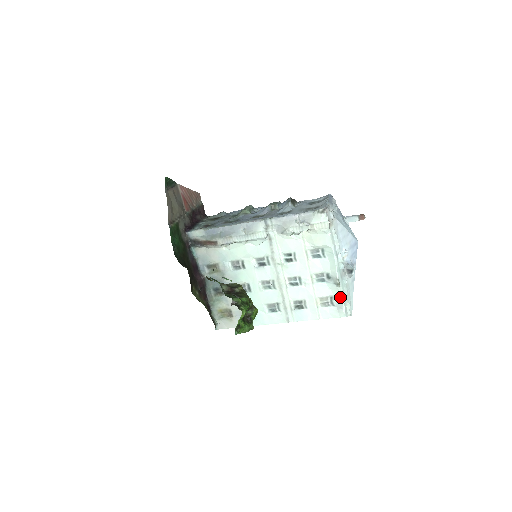
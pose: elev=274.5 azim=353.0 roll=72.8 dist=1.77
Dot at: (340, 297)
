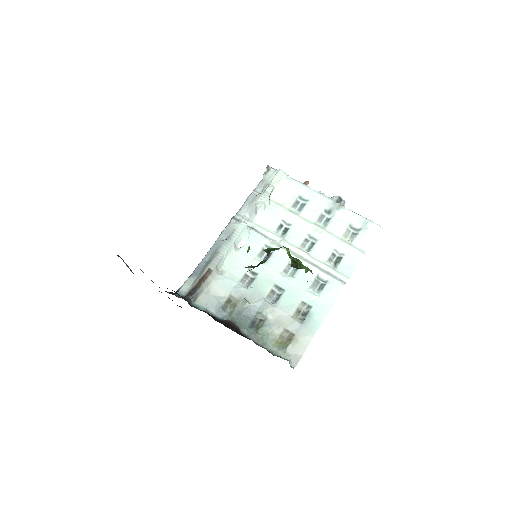
Dot at: (355, 215)
